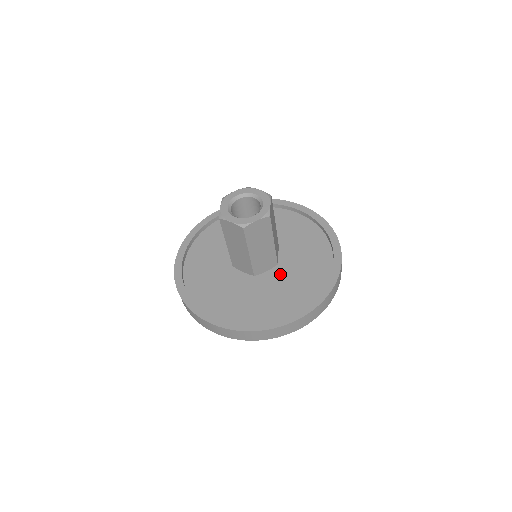
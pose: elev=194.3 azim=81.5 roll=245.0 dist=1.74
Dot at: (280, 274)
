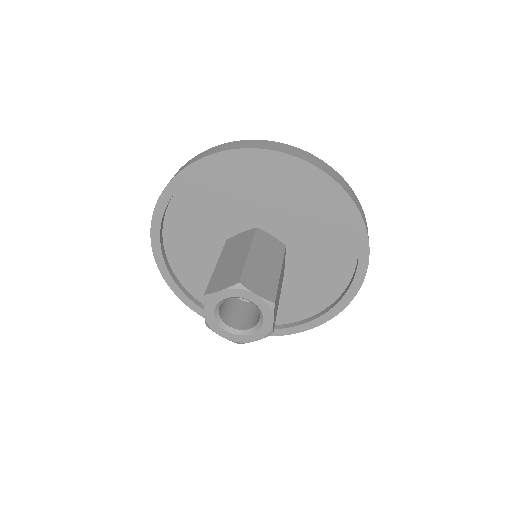
Dot at: (287, 274)
